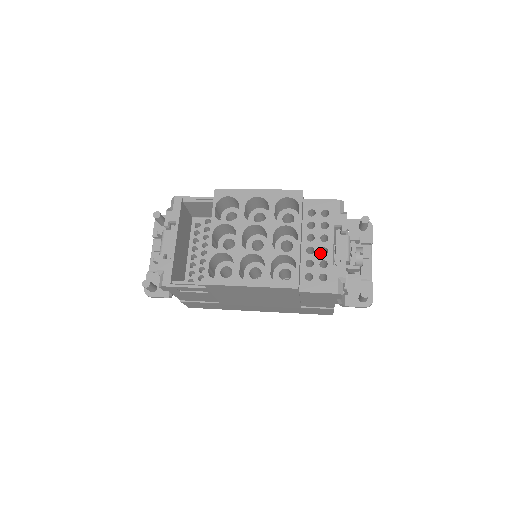
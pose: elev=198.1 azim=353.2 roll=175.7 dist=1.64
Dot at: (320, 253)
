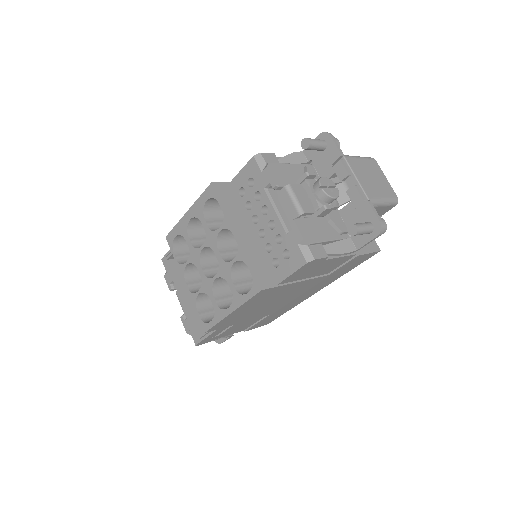
Dot at: (270, 230)
